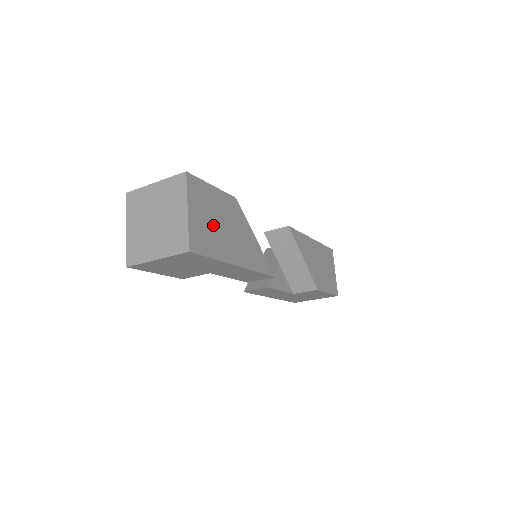
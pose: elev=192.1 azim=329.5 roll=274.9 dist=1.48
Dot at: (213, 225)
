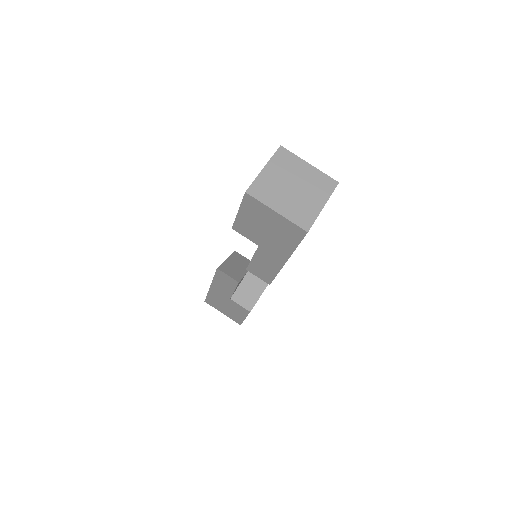
Dot at: occluded
